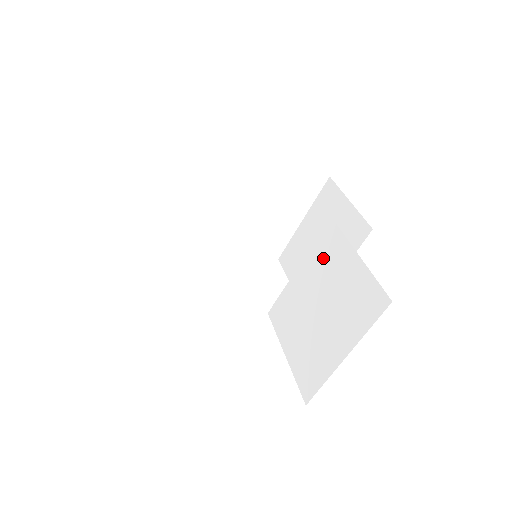
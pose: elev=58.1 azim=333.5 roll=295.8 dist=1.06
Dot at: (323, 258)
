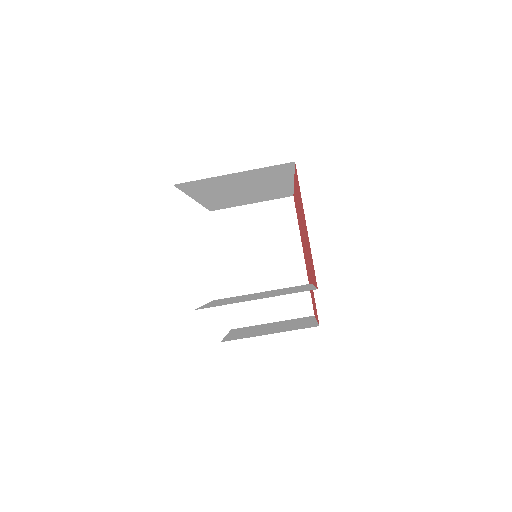
Dot at: (287, 288)
